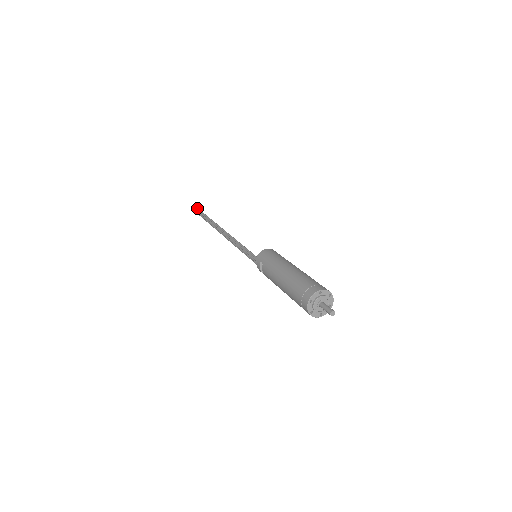
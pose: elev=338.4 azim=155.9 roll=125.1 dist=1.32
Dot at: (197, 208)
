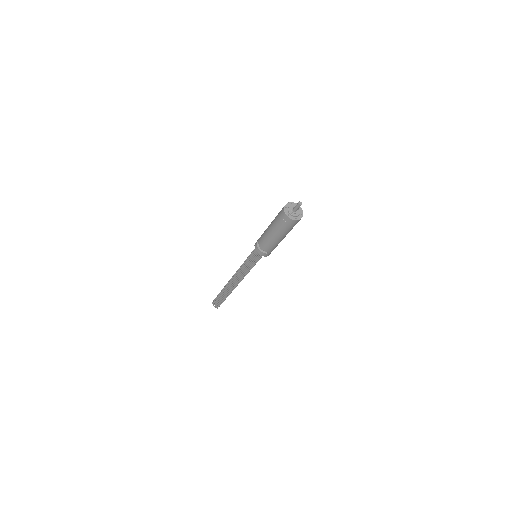
Dot at: occluded
